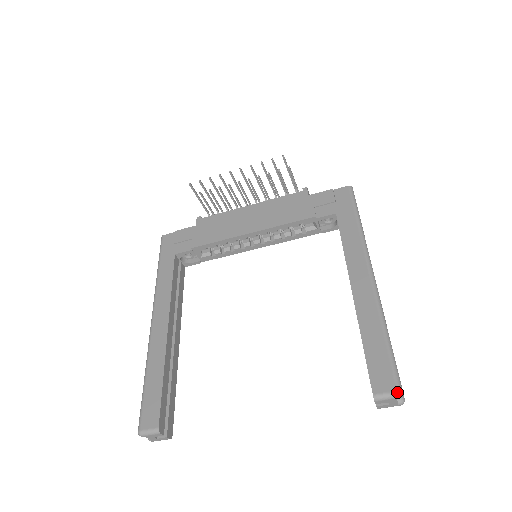
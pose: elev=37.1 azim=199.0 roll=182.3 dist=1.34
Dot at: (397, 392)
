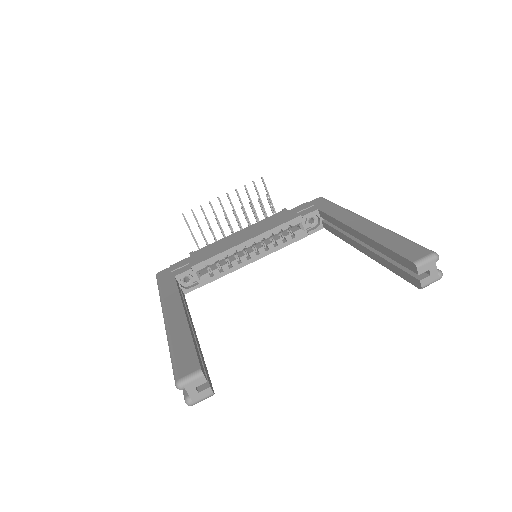
Dot at: (433, 253)
